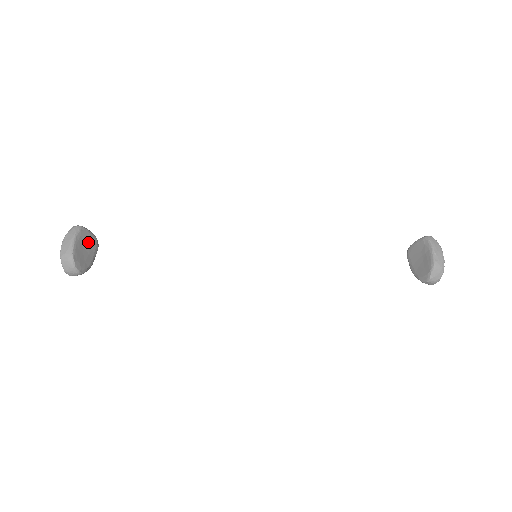
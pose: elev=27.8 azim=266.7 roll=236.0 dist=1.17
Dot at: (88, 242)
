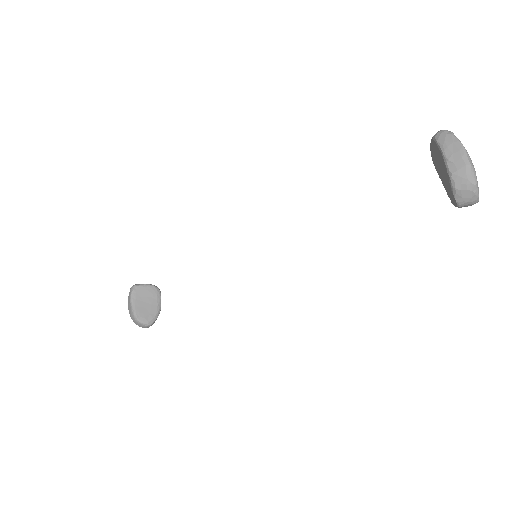
Dot at: (146, 295)
